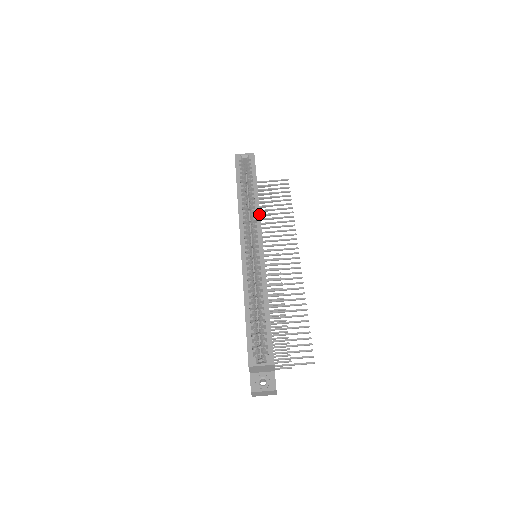
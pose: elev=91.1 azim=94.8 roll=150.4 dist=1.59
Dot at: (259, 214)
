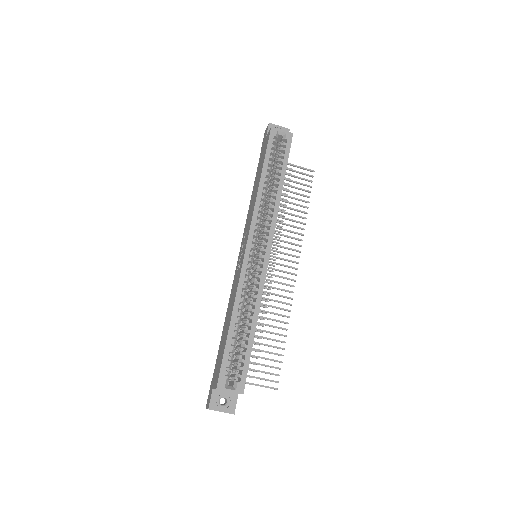
Dot at: (277, 214)
